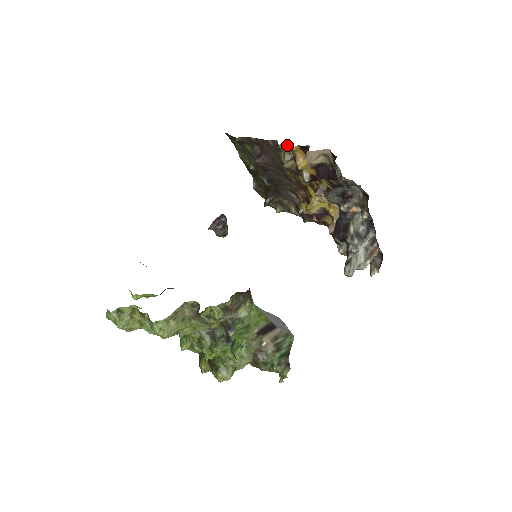
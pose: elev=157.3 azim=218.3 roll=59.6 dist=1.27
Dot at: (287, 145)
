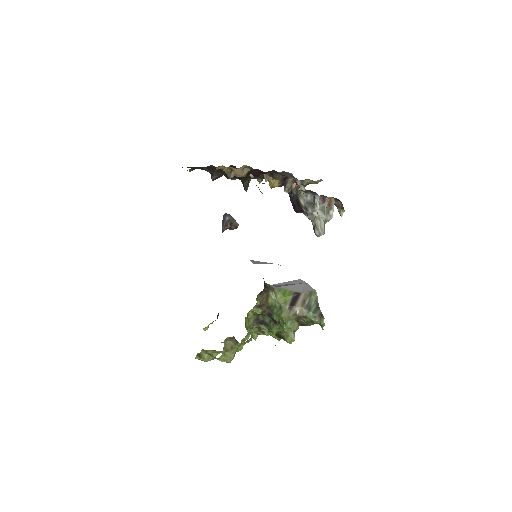
Dot at: (220, 166)
